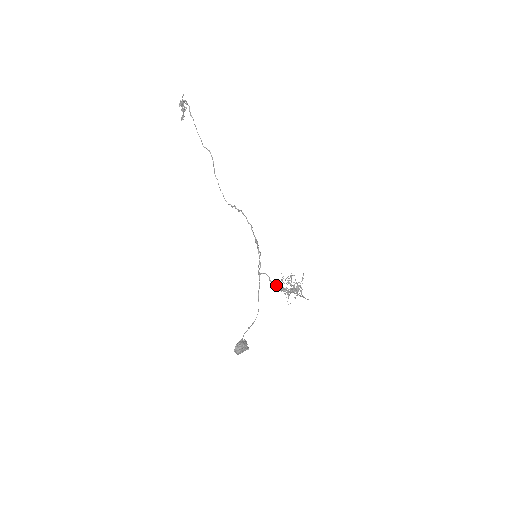
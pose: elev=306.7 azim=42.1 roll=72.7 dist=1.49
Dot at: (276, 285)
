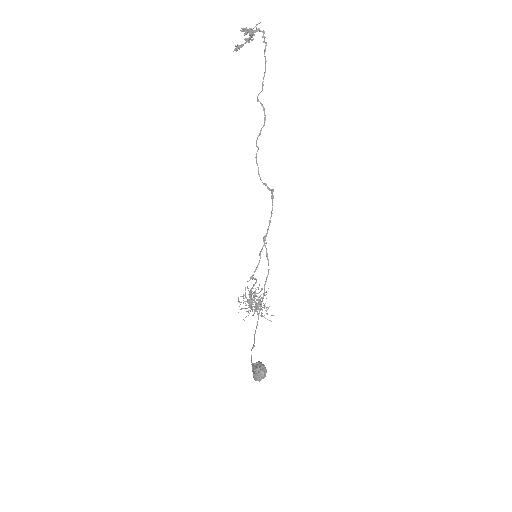
Dot at: (251, 296)
